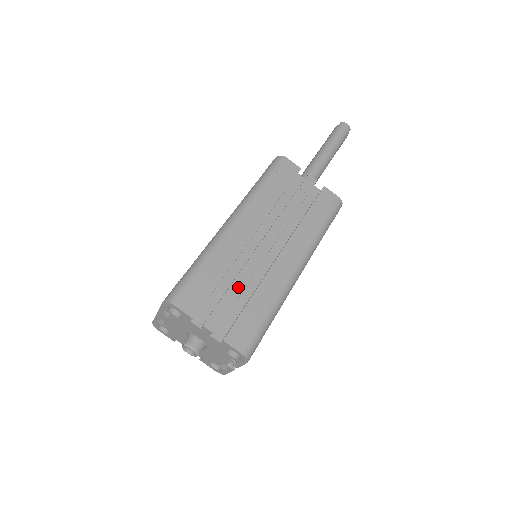
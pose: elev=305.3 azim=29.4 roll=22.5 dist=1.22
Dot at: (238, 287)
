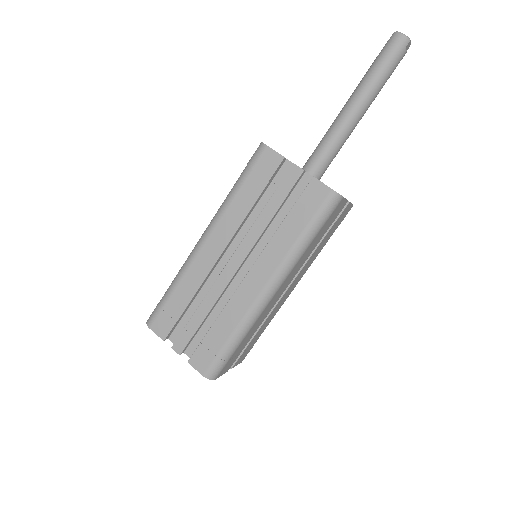
Dot at: (202, 312)
